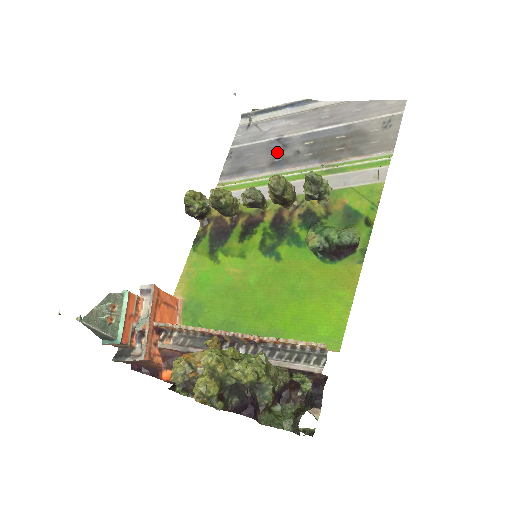
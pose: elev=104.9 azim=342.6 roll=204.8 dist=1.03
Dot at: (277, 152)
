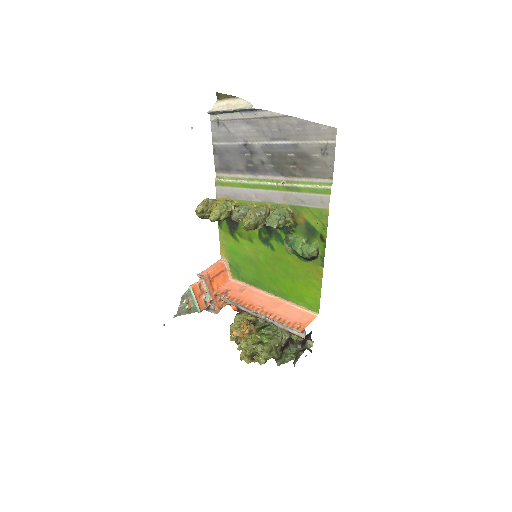
Dot at: (248, 158)
